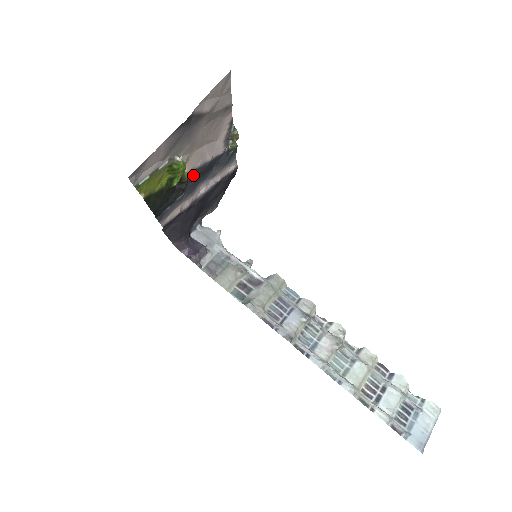
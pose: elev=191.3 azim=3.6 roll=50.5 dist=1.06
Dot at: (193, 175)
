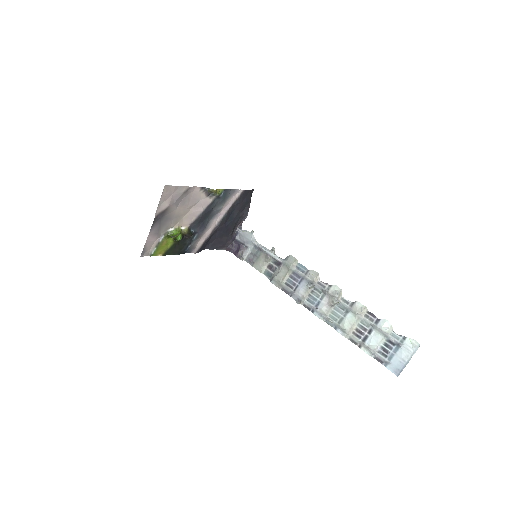
Dot at: (195, 225)
